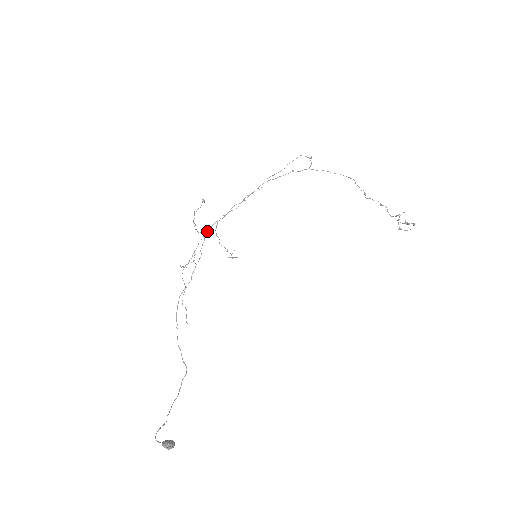
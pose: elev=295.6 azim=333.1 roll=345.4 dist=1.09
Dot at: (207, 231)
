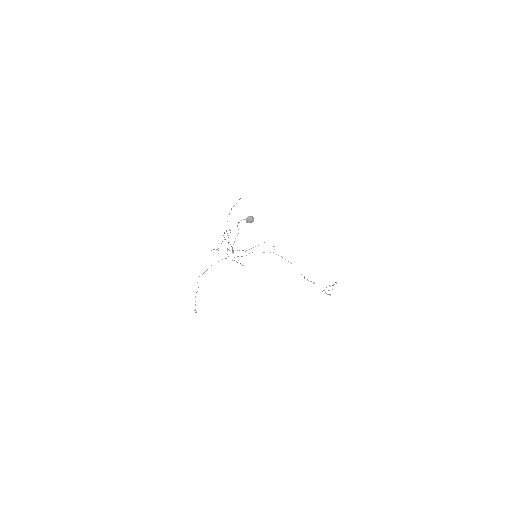
Dot at: occluded
